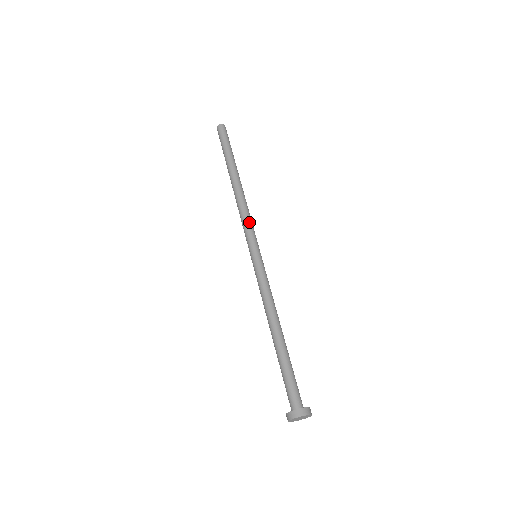
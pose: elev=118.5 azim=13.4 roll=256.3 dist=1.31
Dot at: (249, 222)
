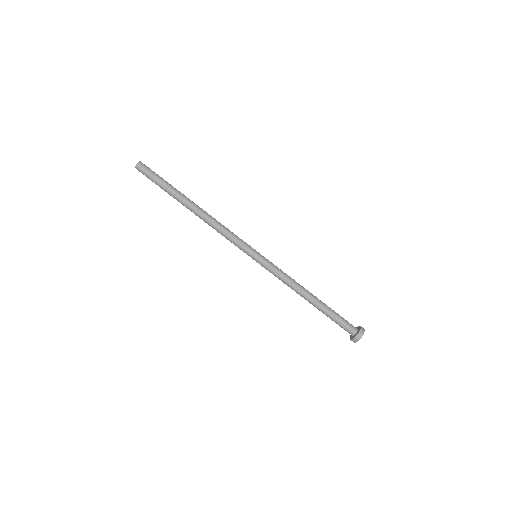
Dot at: (234, 234)
